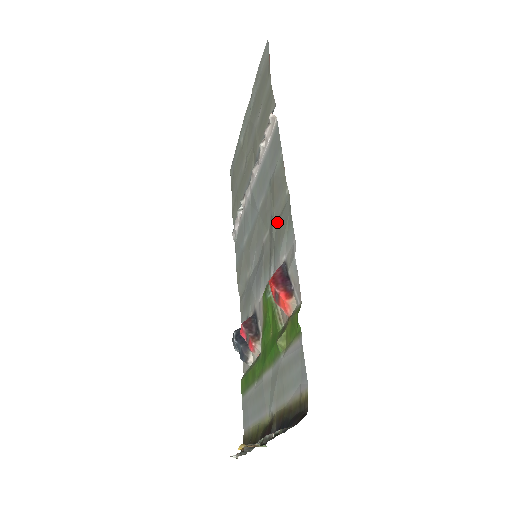
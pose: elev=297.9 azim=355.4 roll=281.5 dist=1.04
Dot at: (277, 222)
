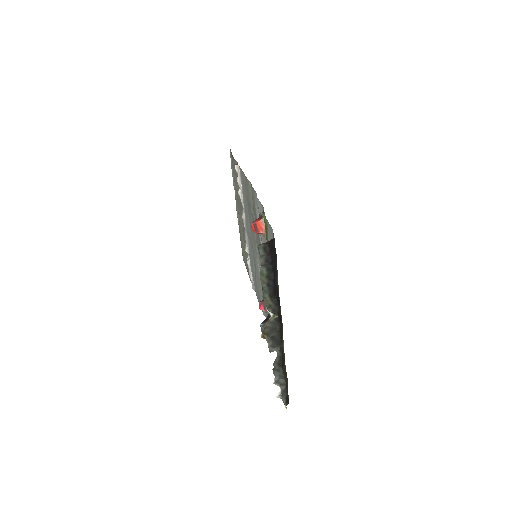
Dot at: (253, 210)
